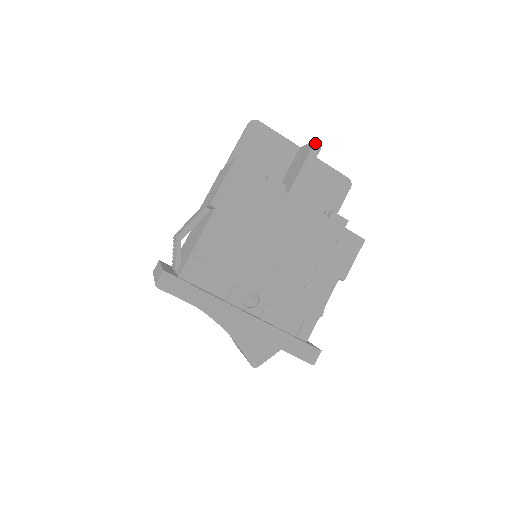
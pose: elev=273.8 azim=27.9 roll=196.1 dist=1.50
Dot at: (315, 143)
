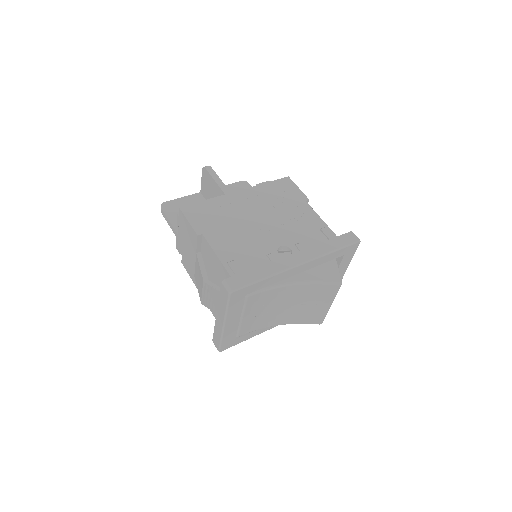
Dot at: (204, 167)
